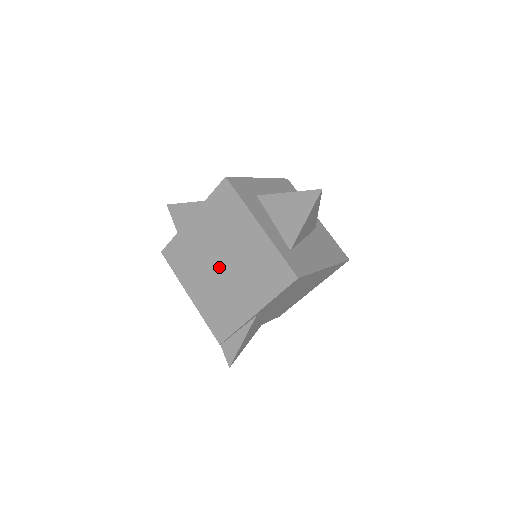
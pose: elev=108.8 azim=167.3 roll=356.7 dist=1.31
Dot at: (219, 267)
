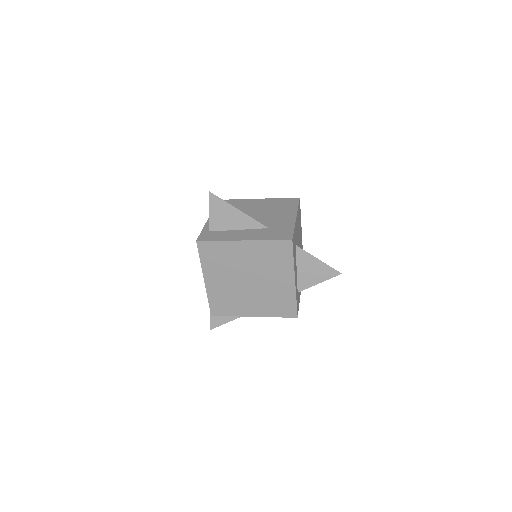
Dot at: (244, 281)
